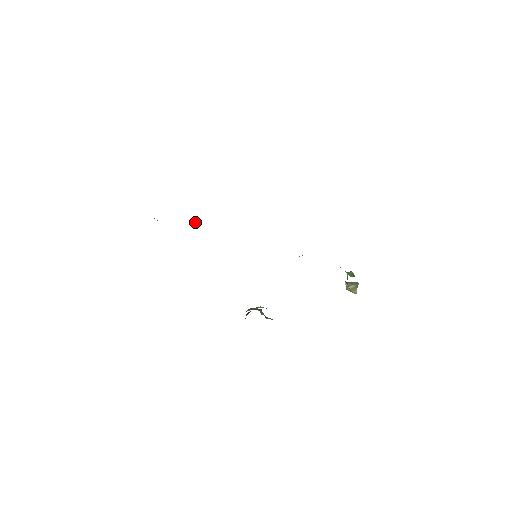
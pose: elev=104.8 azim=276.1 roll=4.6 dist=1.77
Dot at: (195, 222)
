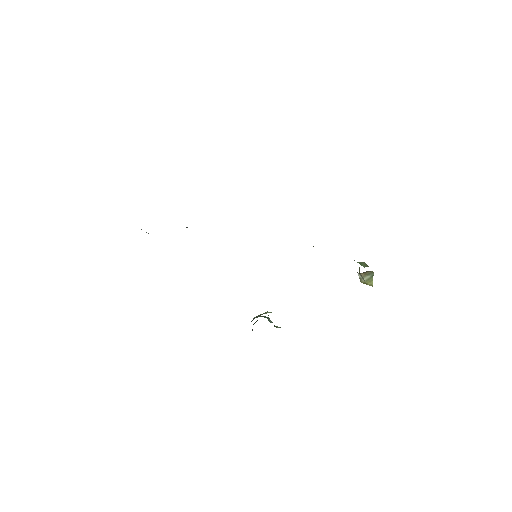
Dot at: occluded
